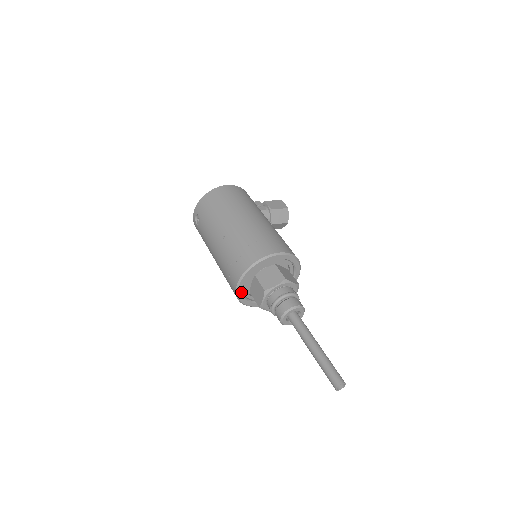
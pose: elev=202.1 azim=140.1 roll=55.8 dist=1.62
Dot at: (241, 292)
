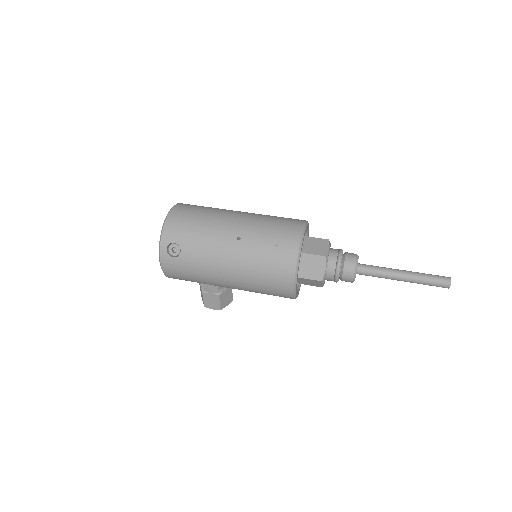
Dot at: (297, 278)
